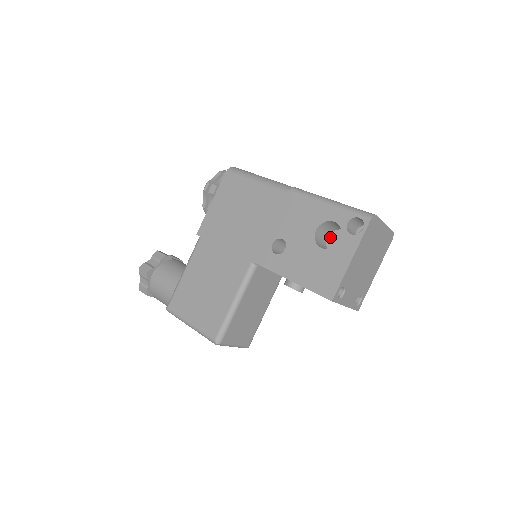
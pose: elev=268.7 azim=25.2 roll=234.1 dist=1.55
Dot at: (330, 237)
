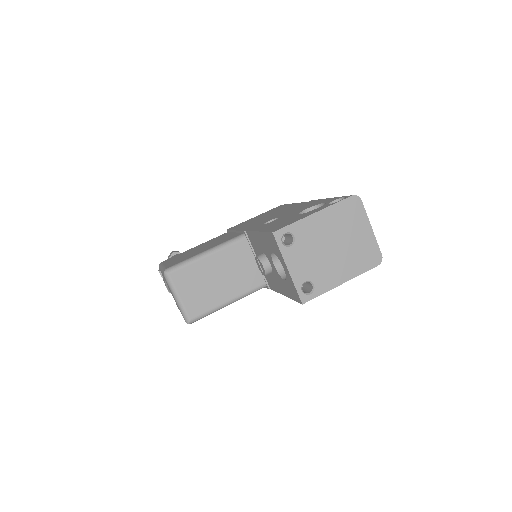
Dot at: occluded
